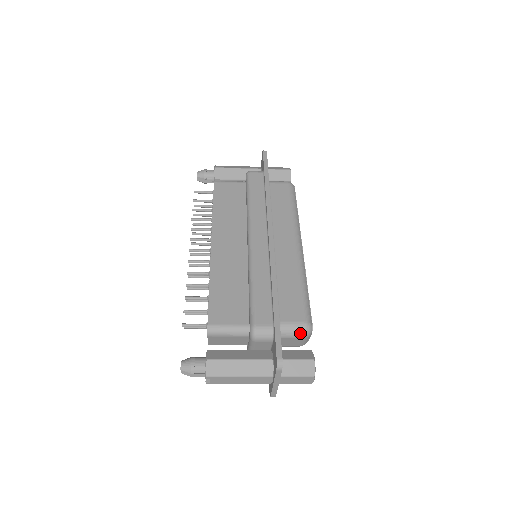
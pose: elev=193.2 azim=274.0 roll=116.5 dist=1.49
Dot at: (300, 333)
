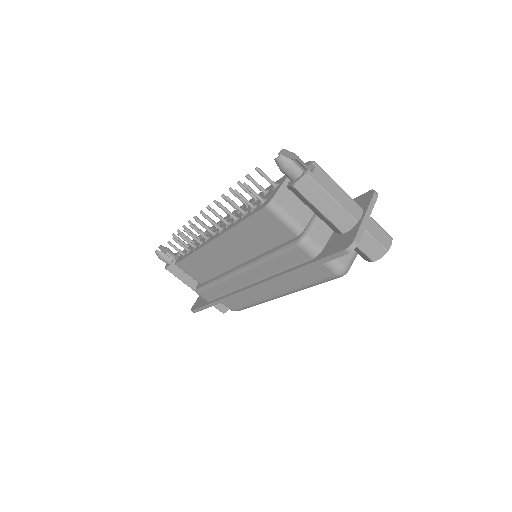
Dot at: occluded
